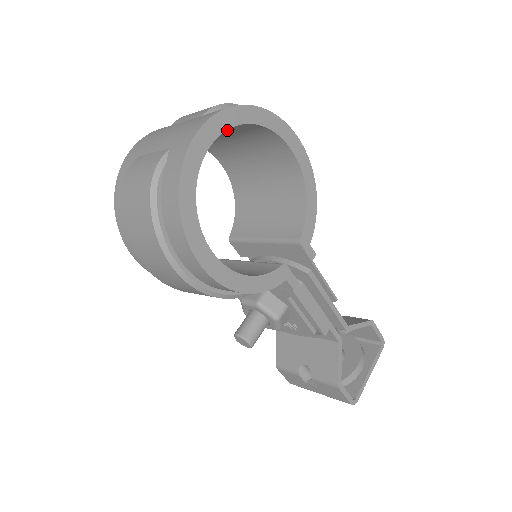
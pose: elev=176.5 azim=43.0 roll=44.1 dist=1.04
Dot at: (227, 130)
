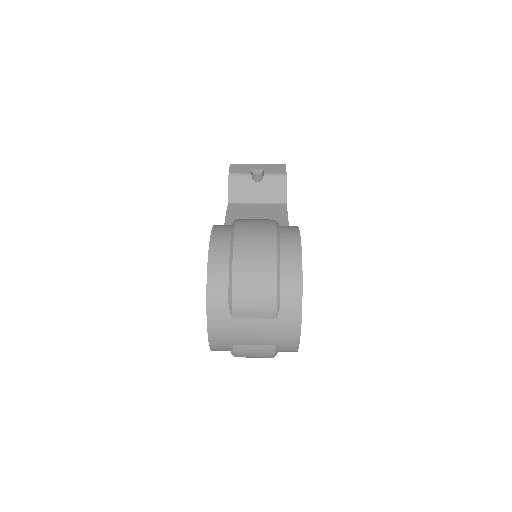
Dot at: occluded
